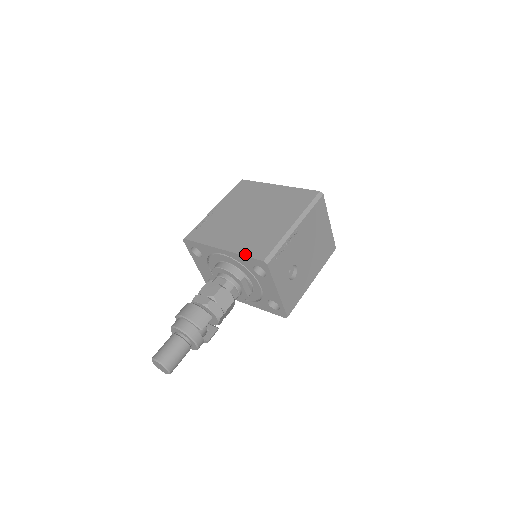
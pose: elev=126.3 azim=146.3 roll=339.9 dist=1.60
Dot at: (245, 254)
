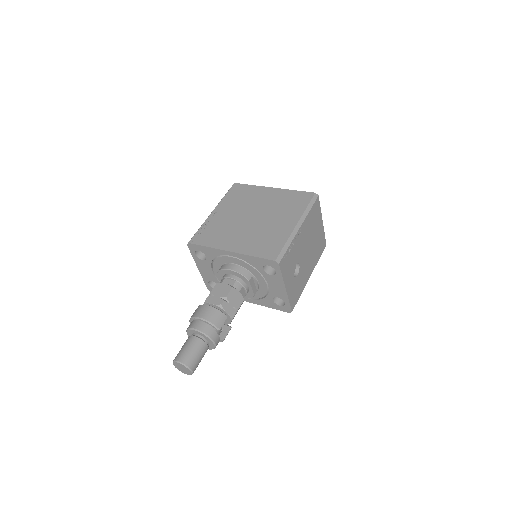
Dot at: (255, 255)
